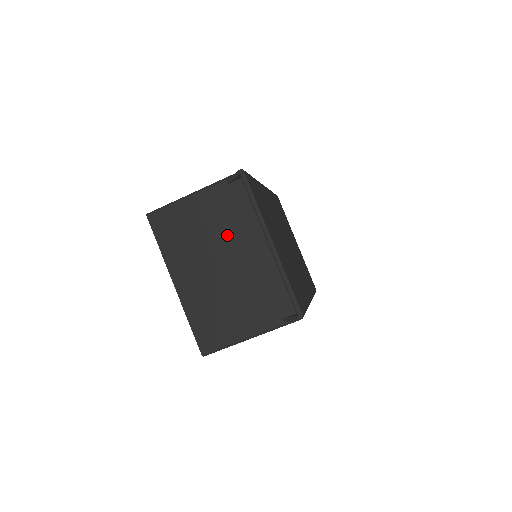
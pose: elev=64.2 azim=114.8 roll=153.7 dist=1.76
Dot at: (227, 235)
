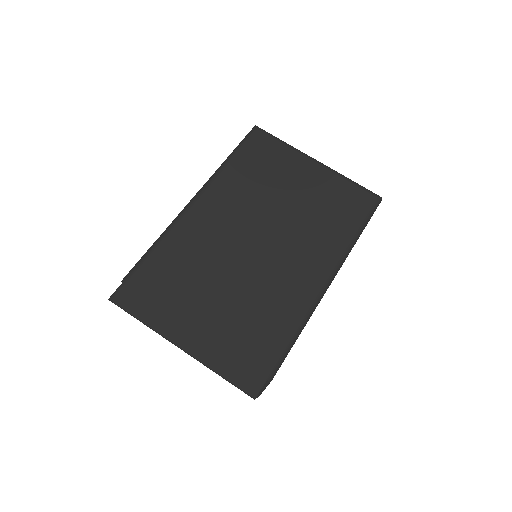
Dot at: occluded
